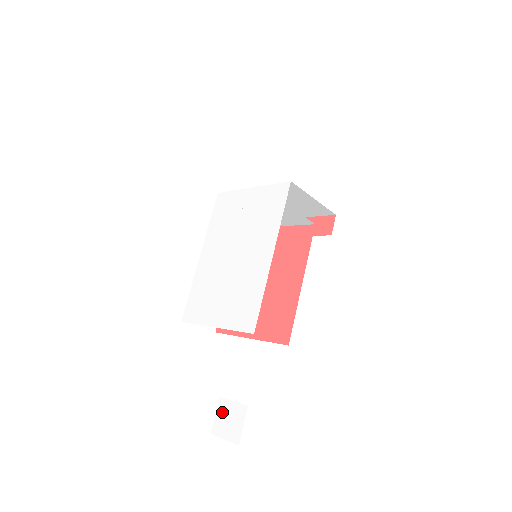
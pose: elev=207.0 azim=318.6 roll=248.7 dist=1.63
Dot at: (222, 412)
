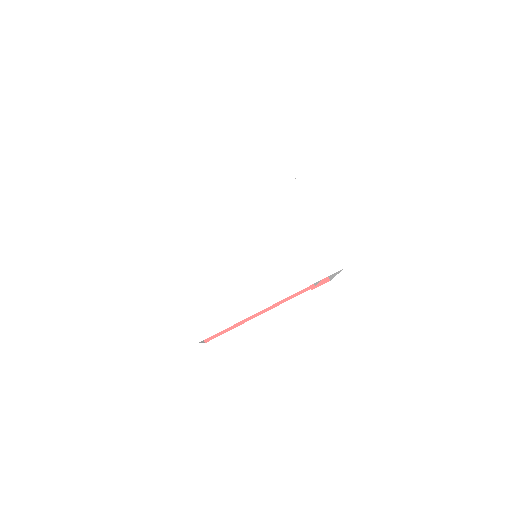
Dot at: (119, 364)
